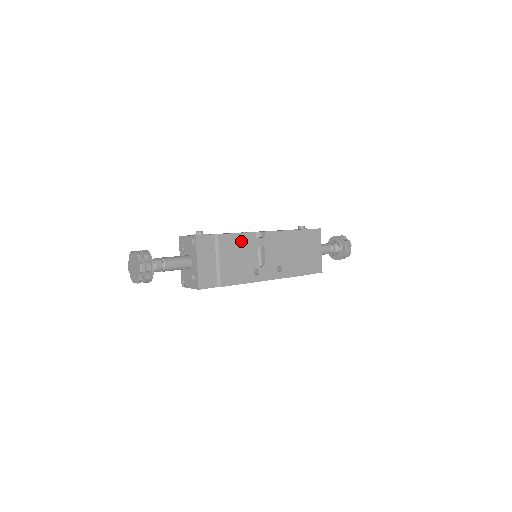
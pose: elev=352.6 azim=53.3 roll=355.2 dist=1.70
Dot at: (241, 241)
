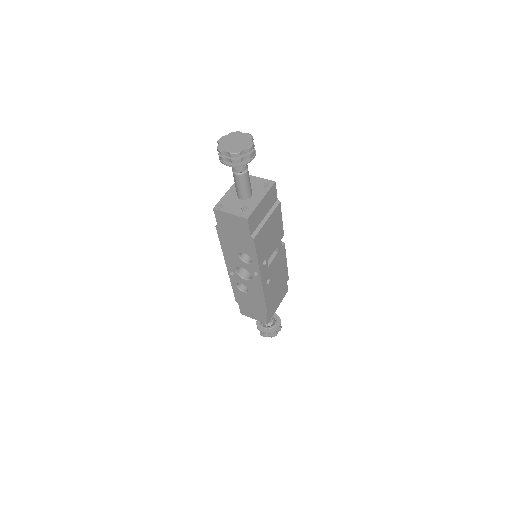
Dot at: (279, 227)
